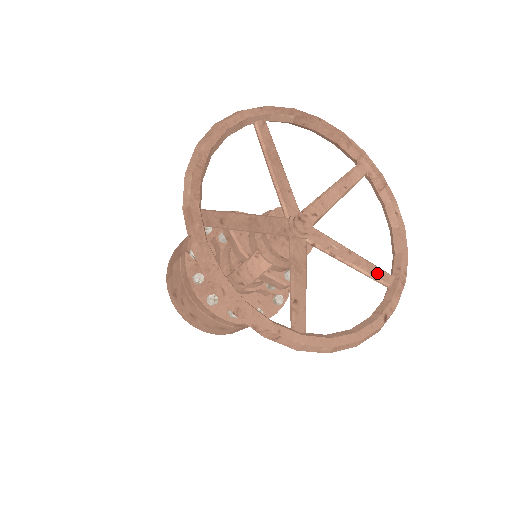
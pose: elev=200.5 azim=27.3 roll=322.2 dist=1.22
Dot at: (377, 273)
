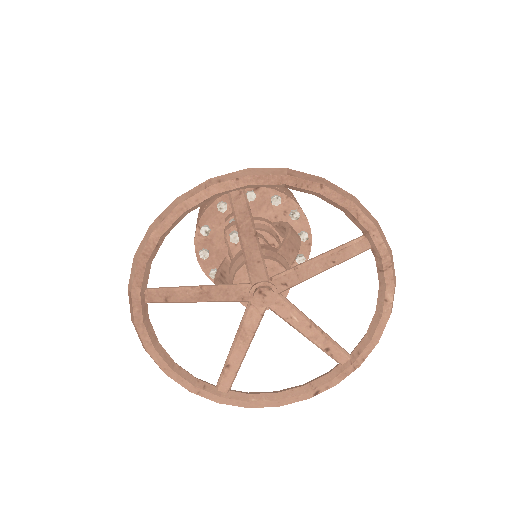
Dot at: (332, 351)
